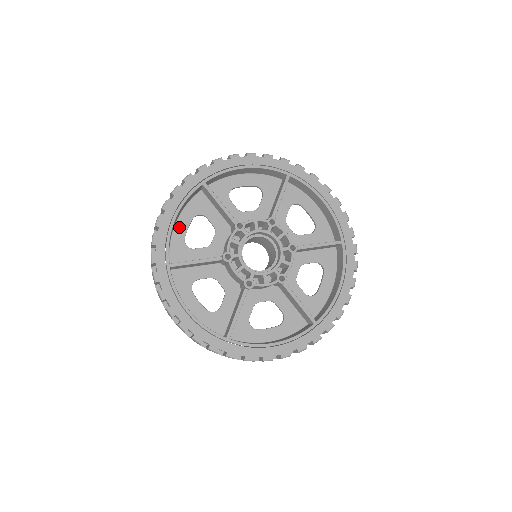
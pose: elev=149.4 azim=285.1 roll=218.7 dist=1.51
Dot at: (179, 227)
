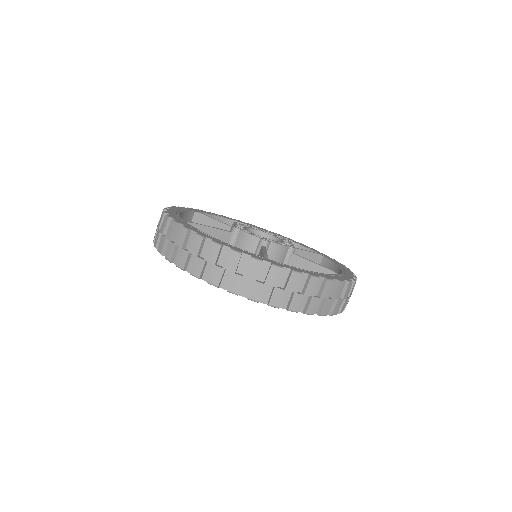
Dot at: occluded
